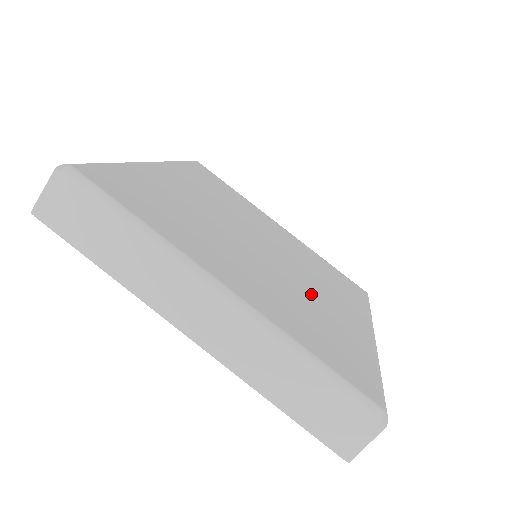
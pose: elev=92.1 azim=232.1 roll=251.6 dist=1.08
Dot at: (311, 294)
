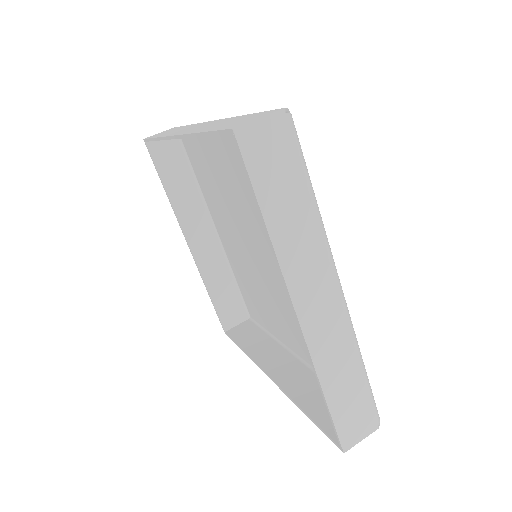
Dot at: occluded
